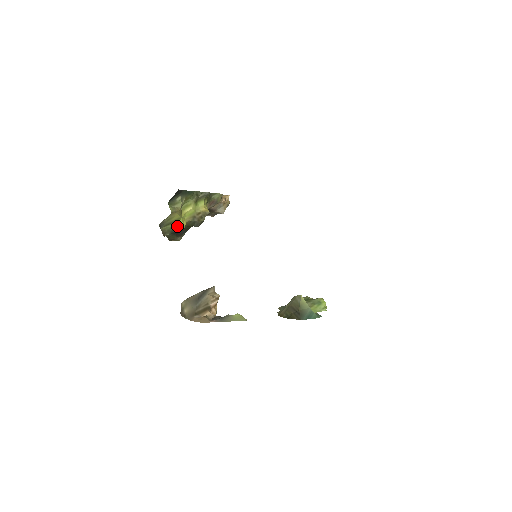
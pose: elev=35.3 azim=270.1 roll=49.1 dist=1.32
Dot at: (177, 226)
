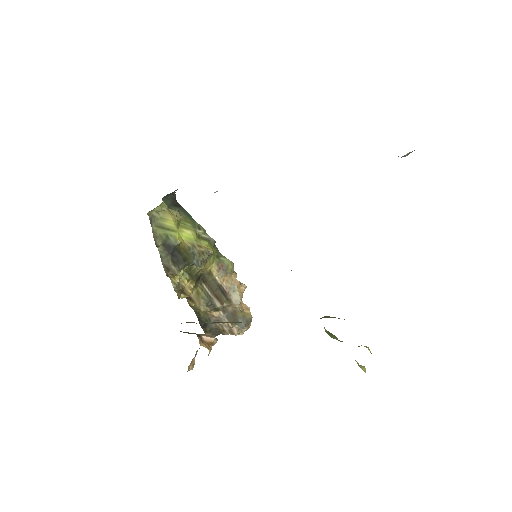
Dot at: (171, 237)
